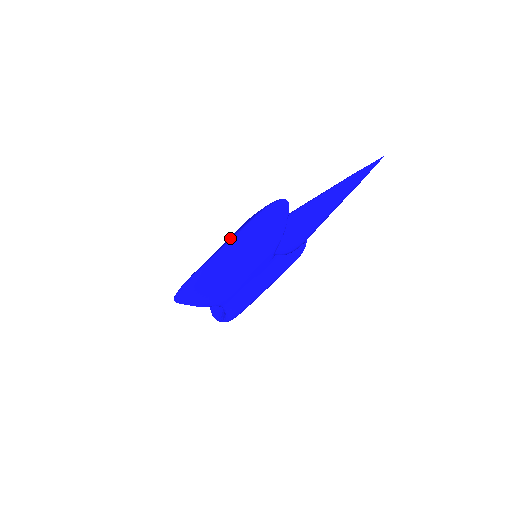
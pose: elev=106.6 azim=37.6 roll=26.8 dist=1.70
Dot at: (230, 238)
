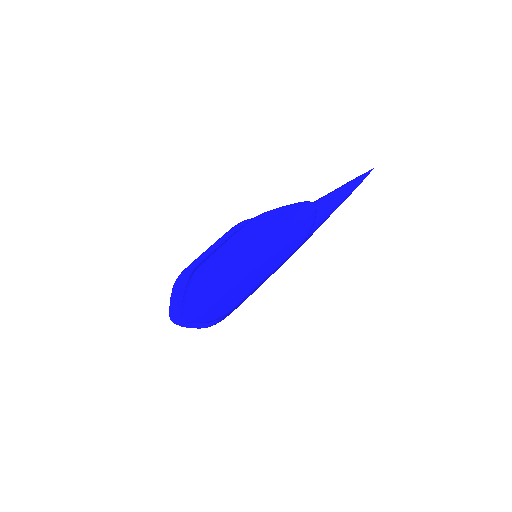
Dot at: (259, 243)
